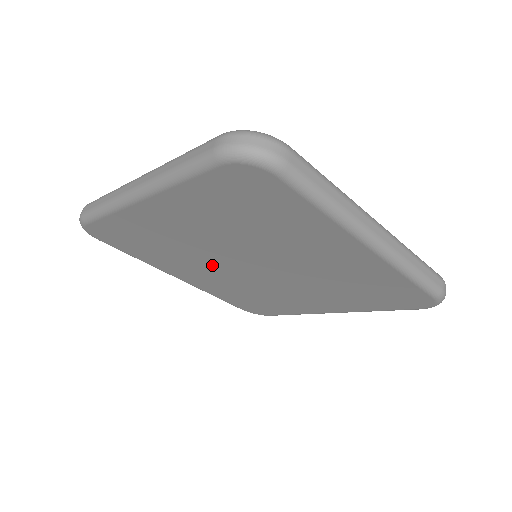
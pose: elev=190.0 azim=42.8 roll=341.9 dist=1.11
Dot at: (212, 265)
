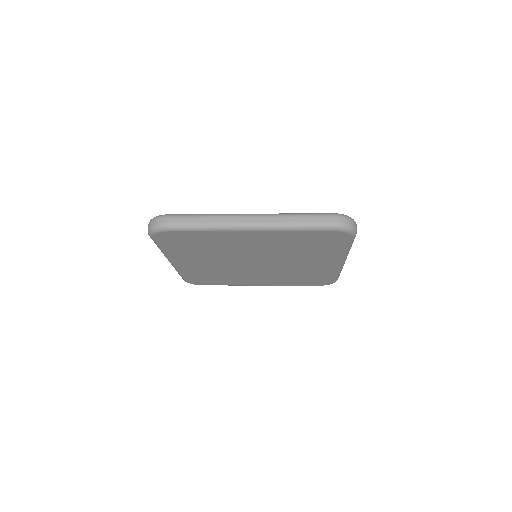
Dot at: (225, 260)
